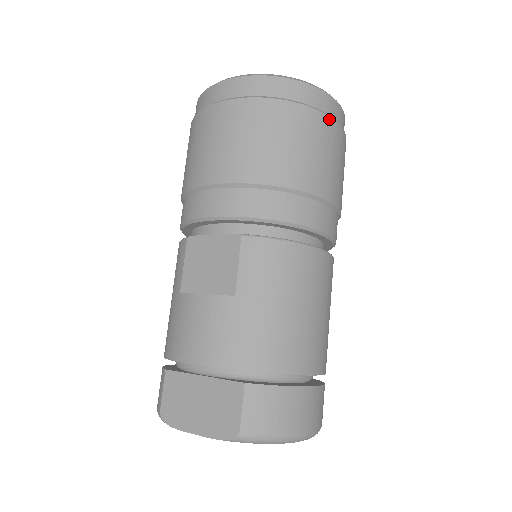
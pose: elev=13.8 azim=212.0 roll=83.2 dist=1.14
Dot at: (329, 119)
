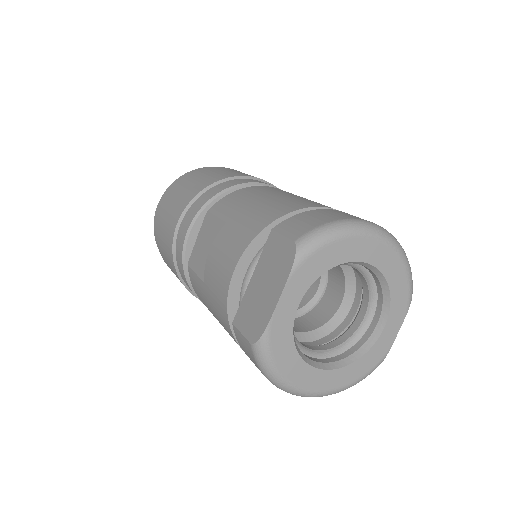
Dot at: occluded
